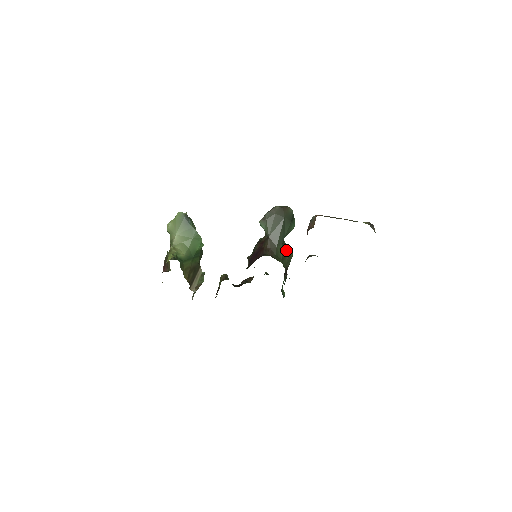
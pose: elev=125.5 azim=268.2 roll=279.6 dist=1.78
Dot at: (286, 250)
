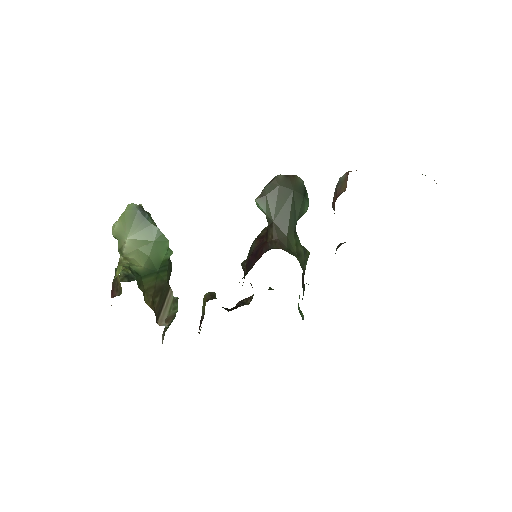
Dot at: (300, 243)
